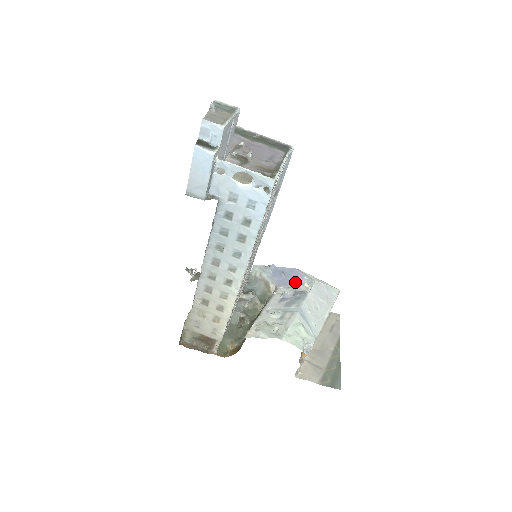
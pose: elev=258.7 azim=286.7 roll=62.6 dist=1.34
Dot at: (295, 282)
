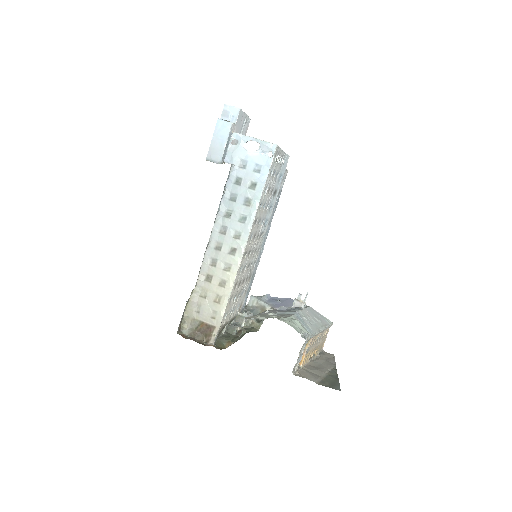
Dot at: (290, 306)
